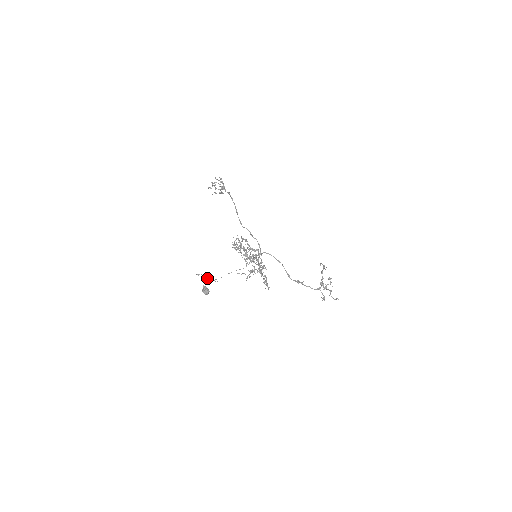
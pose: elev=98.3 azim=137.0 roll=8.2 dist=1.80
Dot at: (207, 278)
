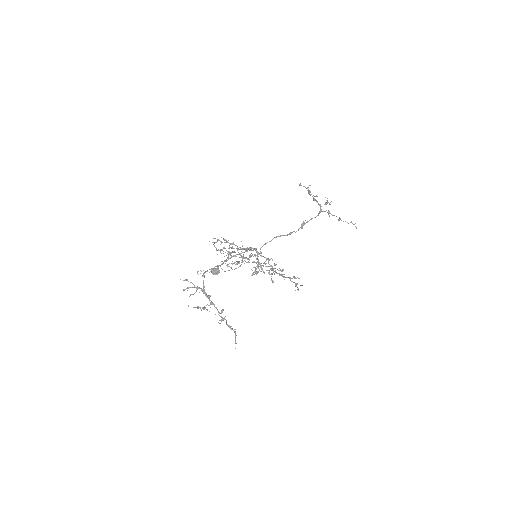
Dot at: (211, 271)
